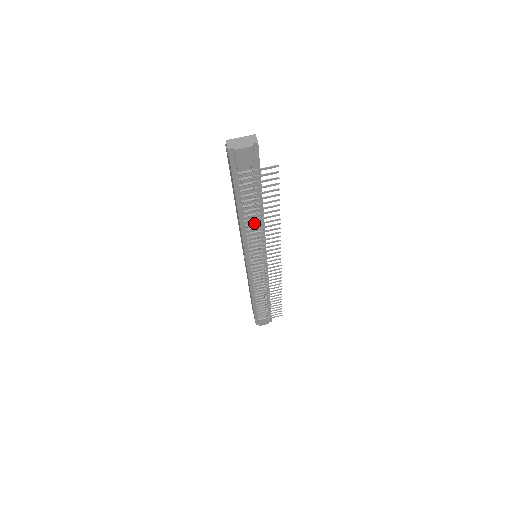
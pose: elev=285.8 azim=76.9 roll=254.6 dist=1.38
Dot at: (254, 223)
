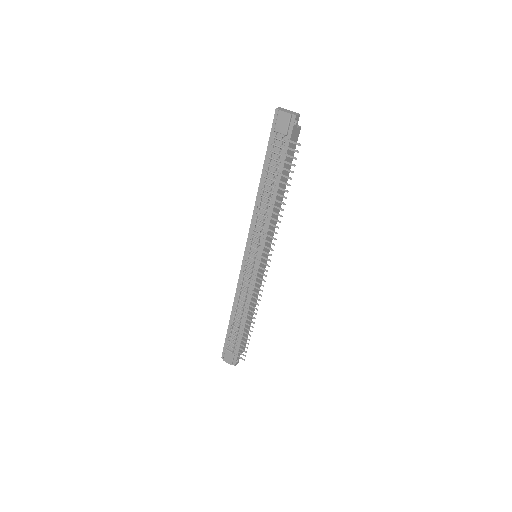
Dot at: (266, 203)
